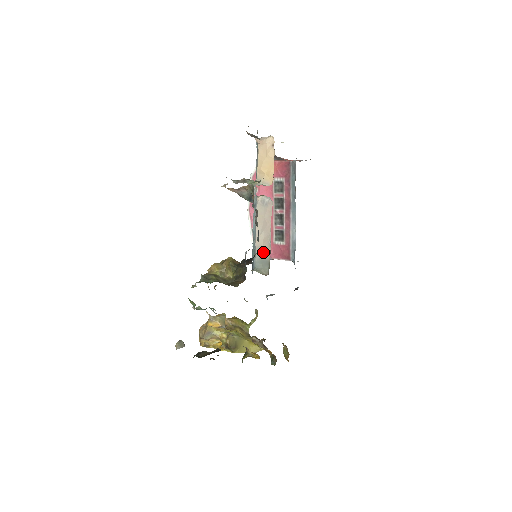
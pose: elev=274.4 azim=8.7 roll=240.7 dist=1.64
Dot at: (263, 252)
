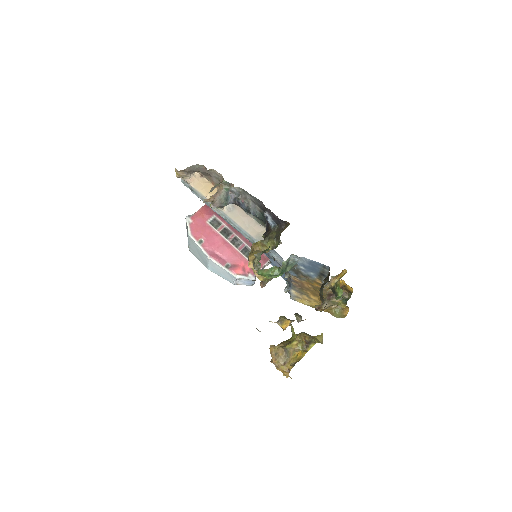
Dot at: occluded
